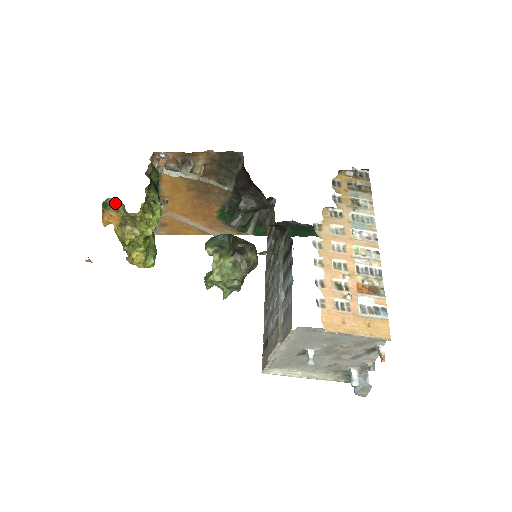
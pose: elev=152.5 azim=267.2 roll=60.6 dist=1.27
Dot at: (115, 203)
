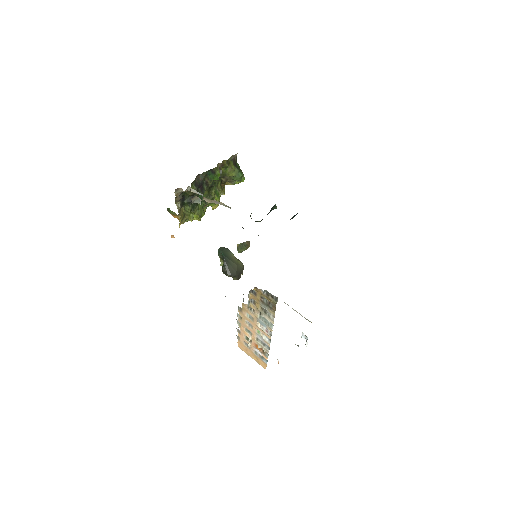
Dot at: (172, 211)
